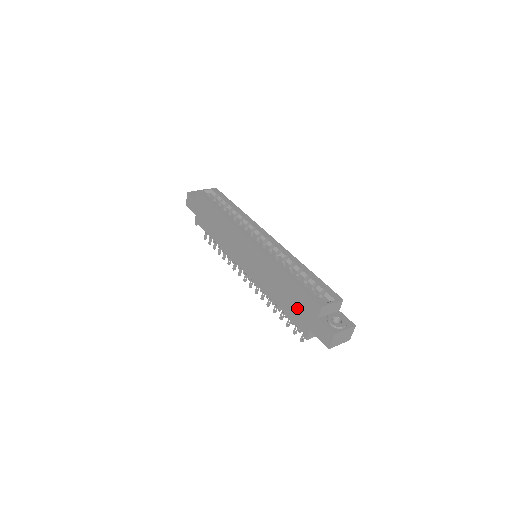
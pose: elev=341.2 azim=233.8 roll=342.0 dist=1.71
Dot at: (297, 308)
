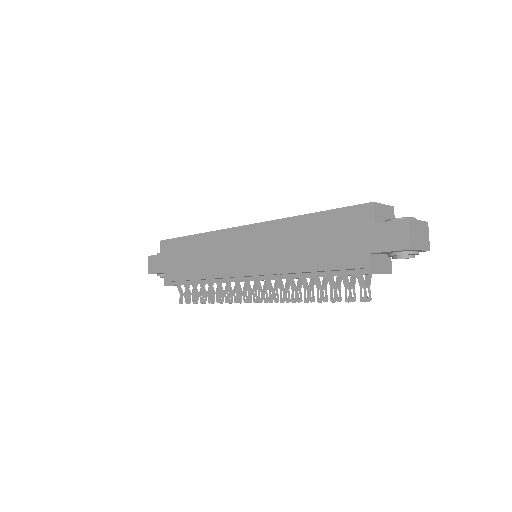
Dot at: (339, 242)
